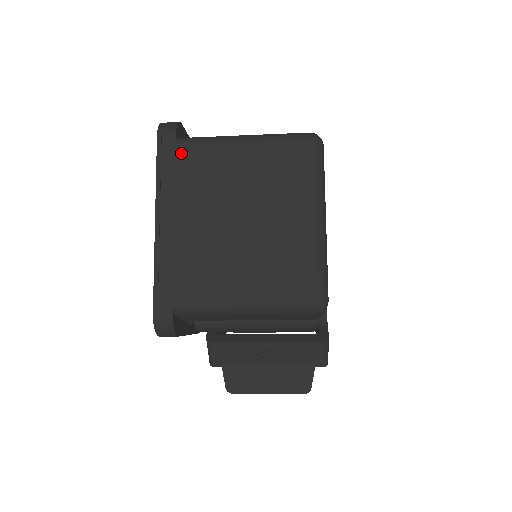
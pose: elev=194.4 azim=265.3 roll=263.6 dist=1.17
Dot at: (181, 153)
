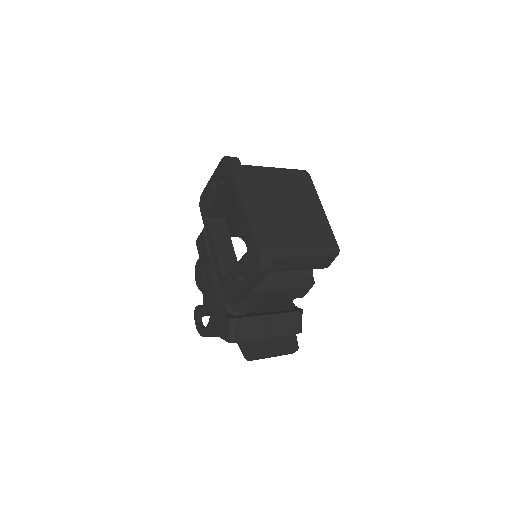
Dot at: (246, 171)
